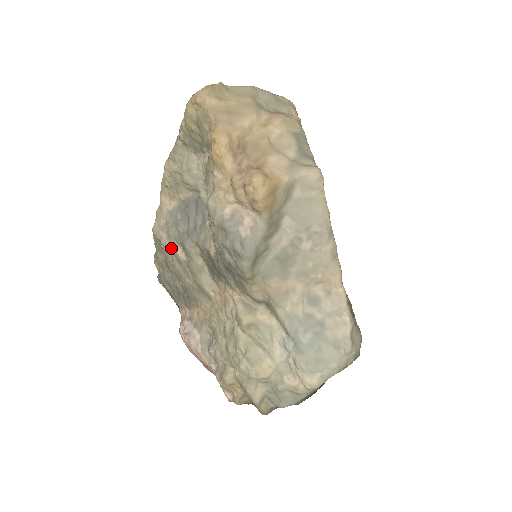
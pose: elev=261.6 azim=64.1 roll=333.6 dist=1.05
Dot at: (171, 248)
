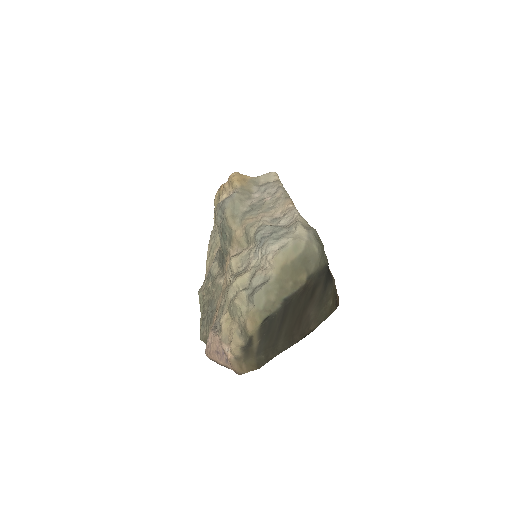
Dot at: (206, 289)
